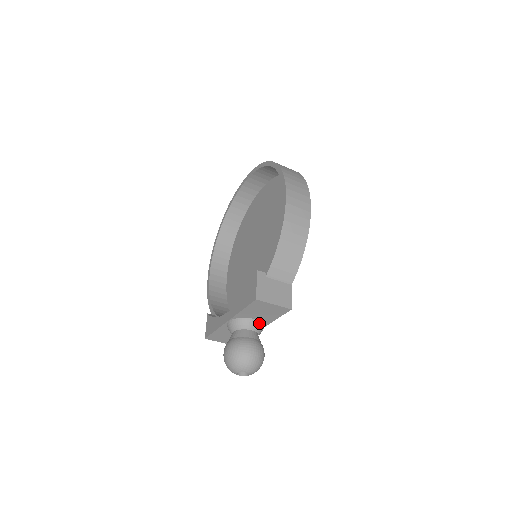
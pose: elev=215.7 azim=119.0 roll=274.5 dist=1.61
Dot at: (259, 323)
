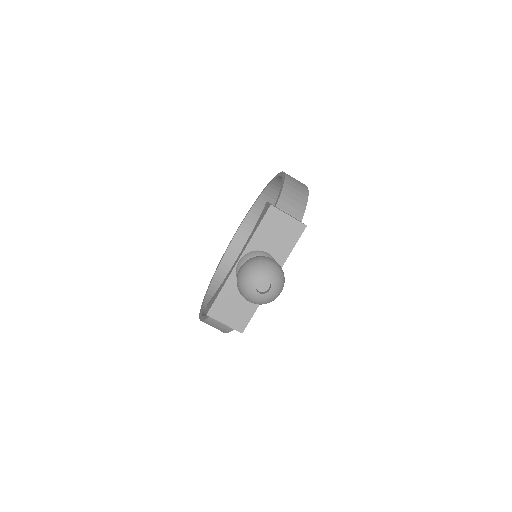
Dot at: (273, 259)
